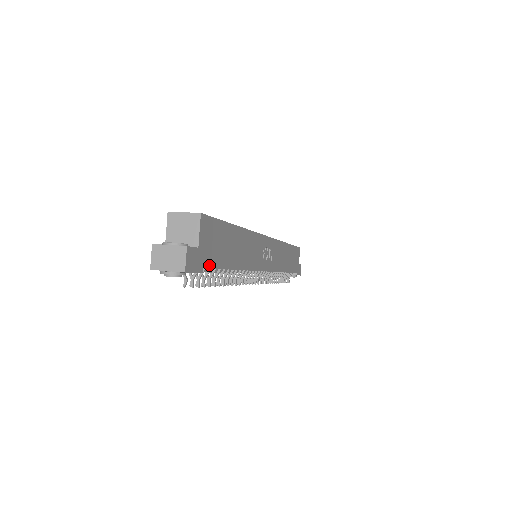
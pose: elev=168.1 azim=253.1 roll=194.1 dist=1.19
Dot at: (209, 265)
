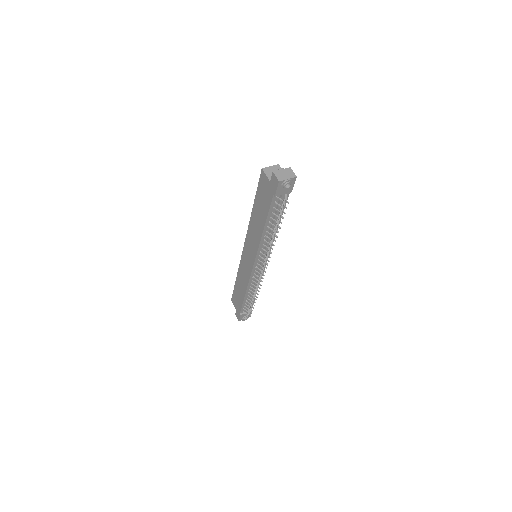
Dot at: (288, 195)
